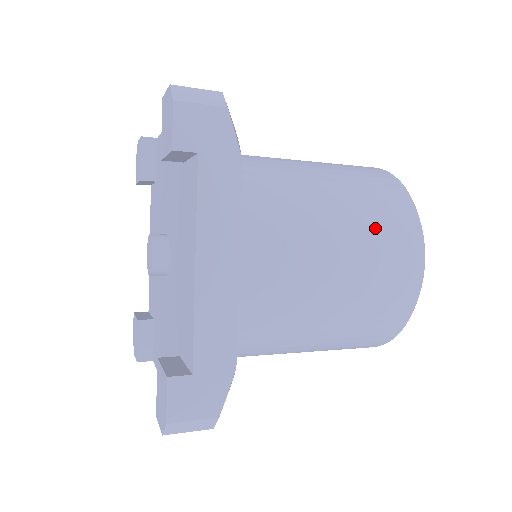
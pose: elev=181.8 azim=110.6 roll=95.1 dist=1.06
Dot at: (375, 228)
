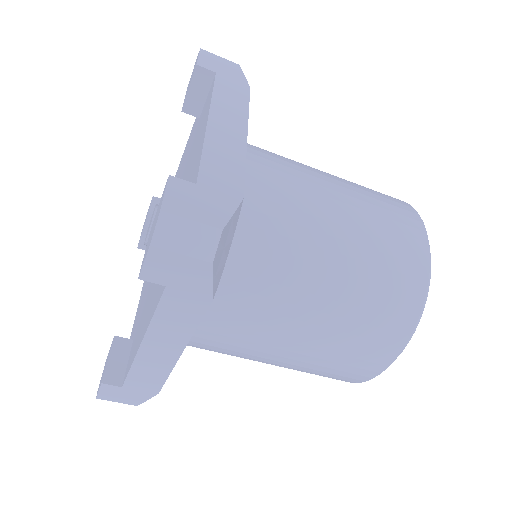
Dot at: (369, 192)
